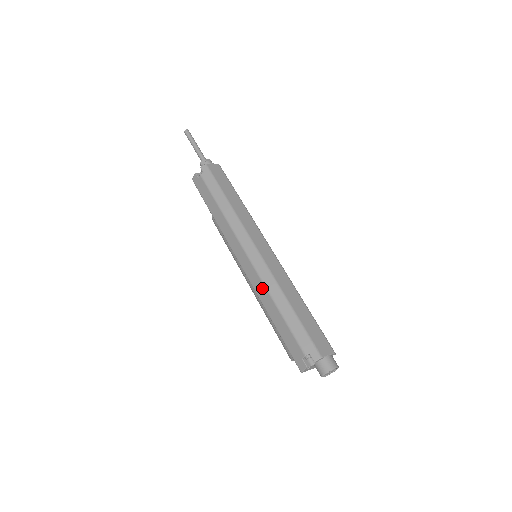
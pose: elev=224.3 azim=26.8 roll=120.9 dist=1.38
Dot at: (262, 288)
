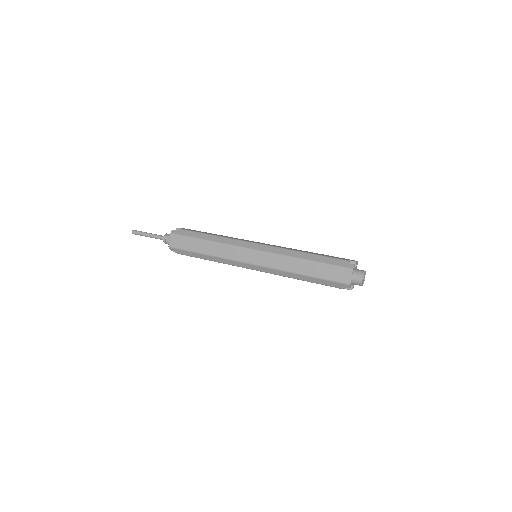
Dot at: occluded
